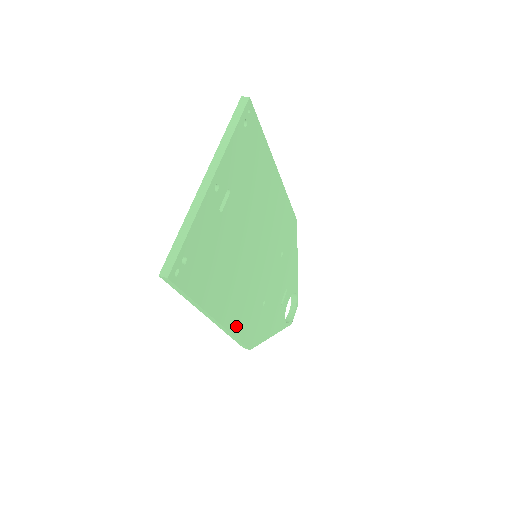
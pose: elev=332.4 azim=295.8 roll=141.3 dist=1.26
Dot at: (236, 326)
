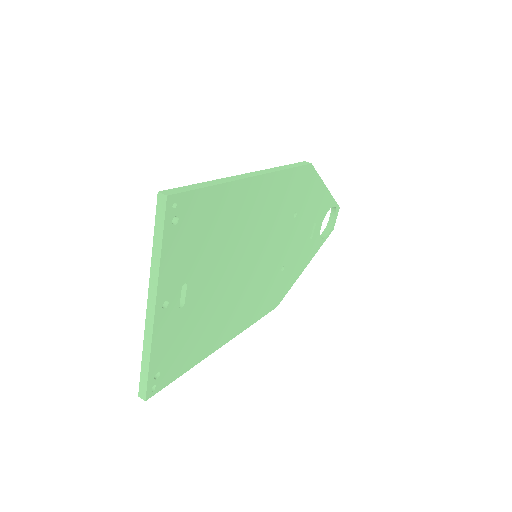
Dot at: (250, 319)
